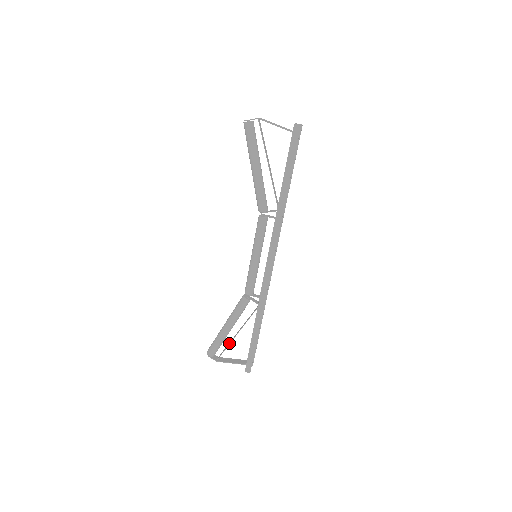
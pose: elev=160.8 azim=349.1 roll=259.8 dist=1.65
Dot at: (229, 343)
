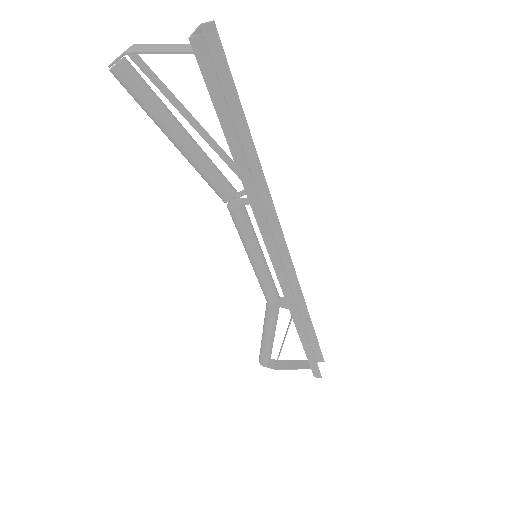
Dot at: occluded
